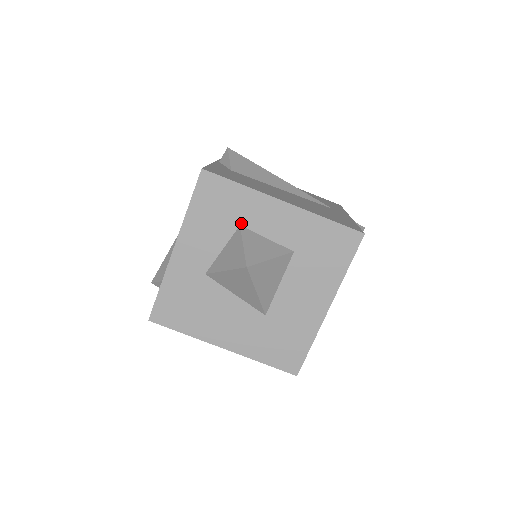
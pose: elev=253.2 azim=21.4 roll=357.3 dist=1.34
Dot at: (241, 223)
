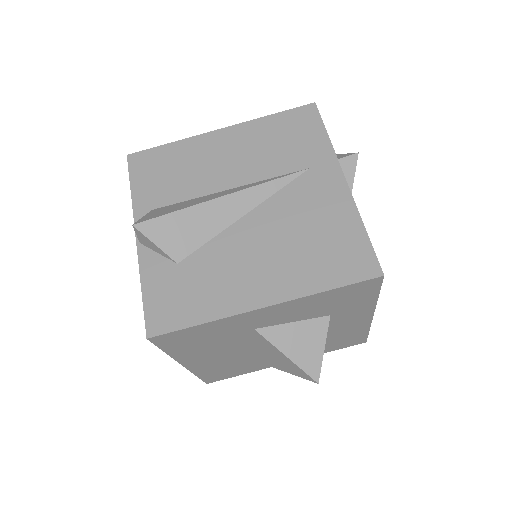
Dot at: (334, 314)
